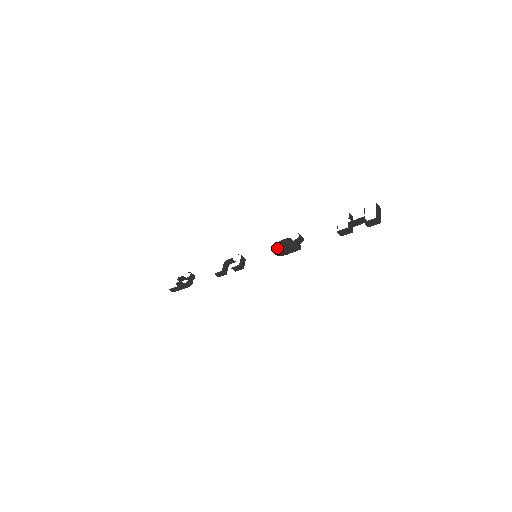
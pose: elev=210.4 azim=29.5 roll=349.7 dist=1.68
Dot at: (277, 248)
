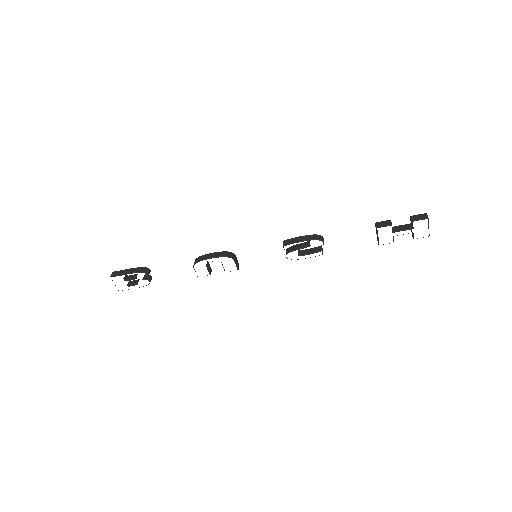
Dot at: occluded
